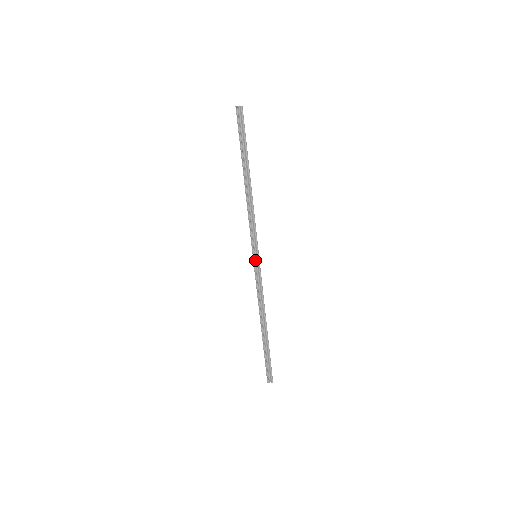
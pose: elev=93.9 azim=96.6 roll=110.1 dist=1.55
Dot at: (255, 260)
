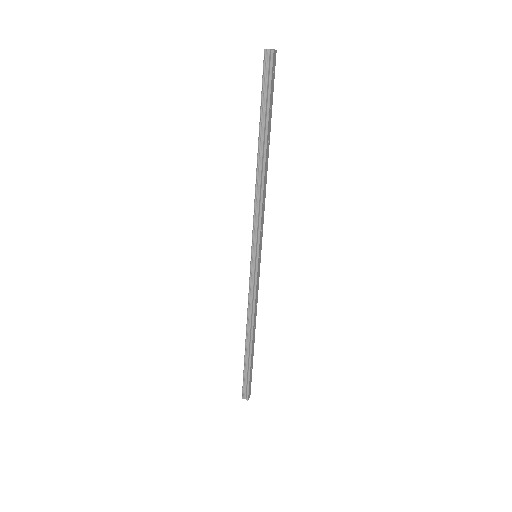
Dot at: (253, 261)
